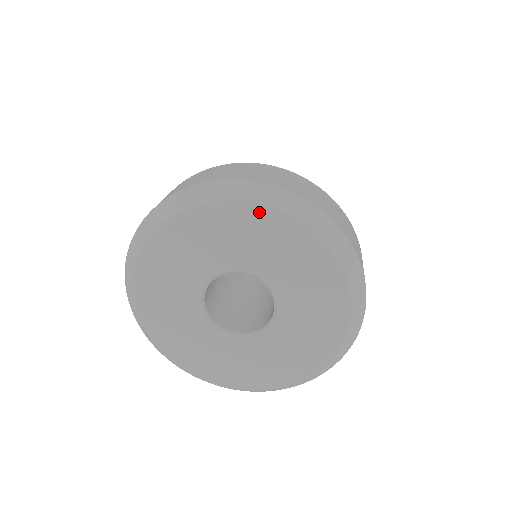
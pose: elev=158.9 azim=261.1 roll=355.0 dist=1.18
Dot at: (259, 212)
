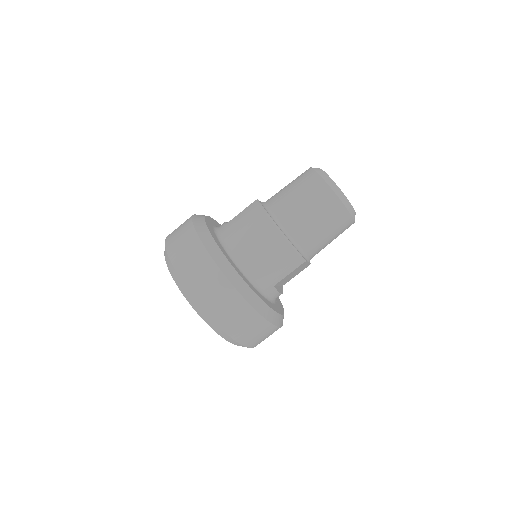
Dot at: occluded
